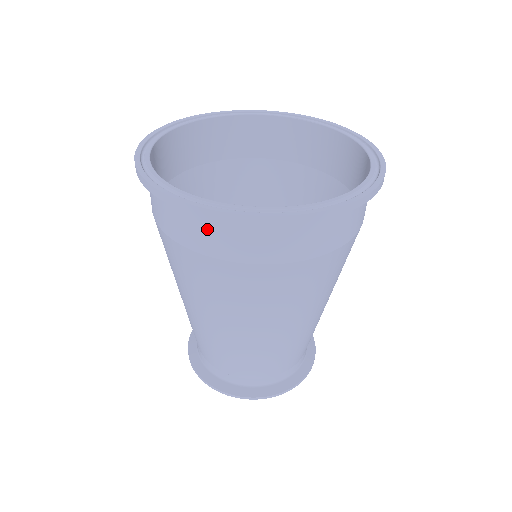
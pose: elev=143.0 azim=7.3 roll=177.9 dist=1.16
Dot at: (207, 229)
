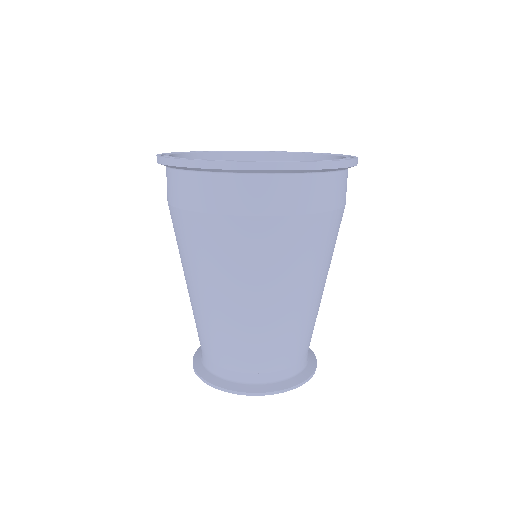
Dot at: (234, 188)
